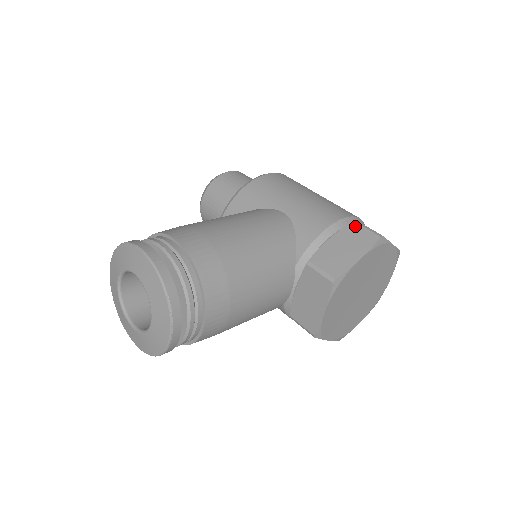
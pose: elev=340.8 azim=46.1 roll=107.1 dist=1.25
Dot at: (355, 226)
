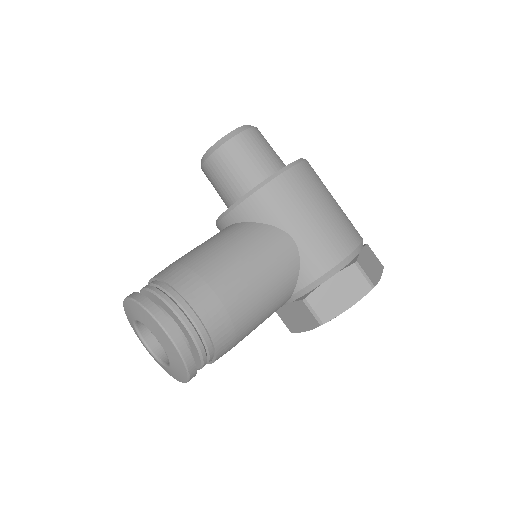
Dot at: (355, 271)
